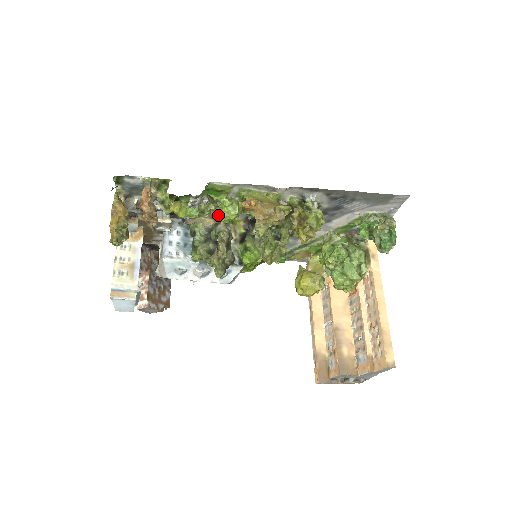
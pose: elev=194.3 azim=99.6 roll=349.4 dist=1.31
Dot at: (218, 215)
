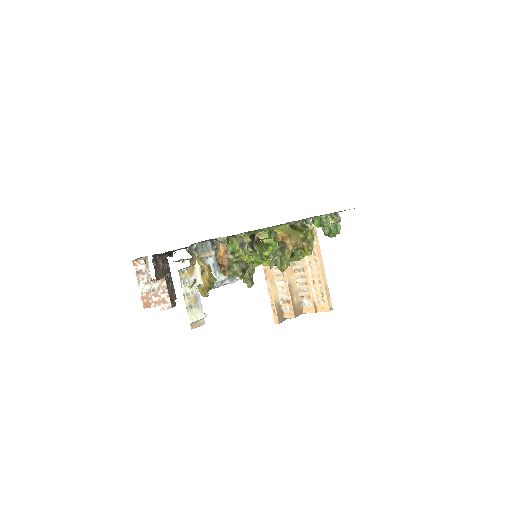
Dot at: (265, 253)
